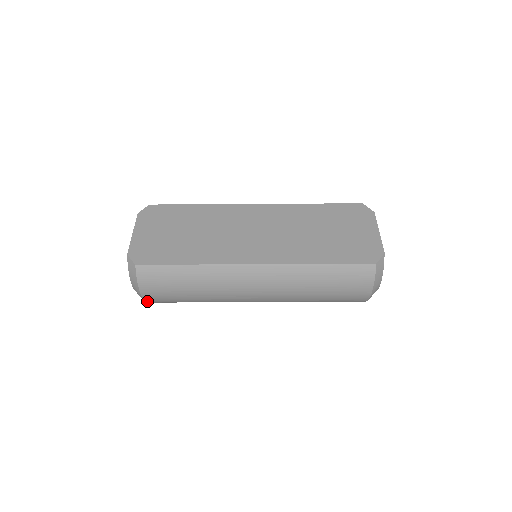
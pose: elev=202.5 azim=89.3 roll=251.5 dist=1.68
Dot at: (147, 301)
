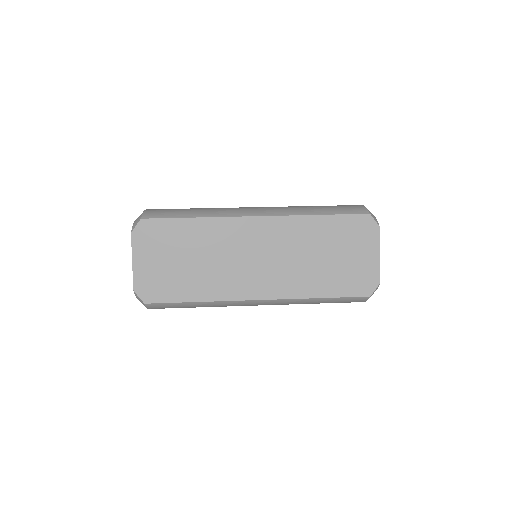
Dot at: occluded
